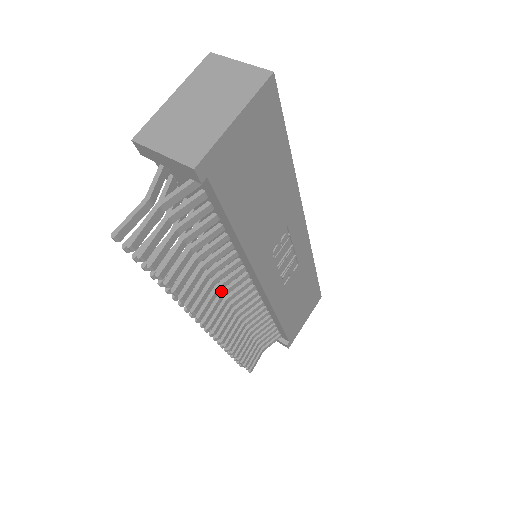
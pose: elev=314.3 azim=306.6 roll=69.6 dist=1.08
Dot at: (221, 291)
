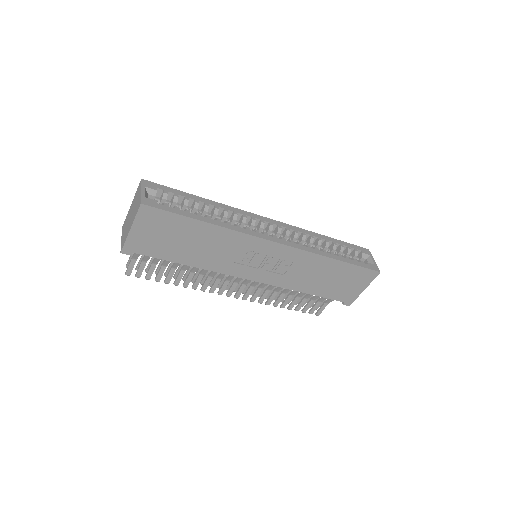
Dot at: (226, 278)
